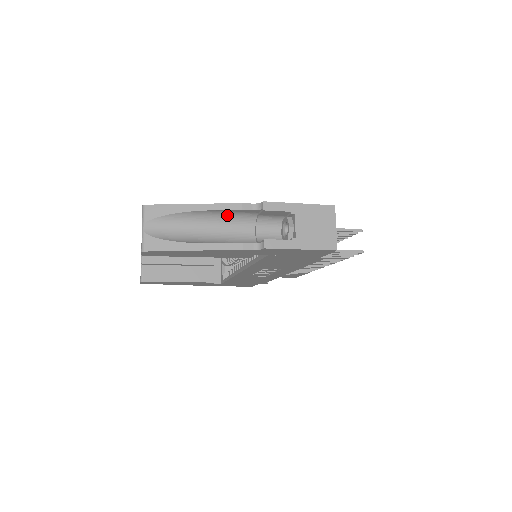
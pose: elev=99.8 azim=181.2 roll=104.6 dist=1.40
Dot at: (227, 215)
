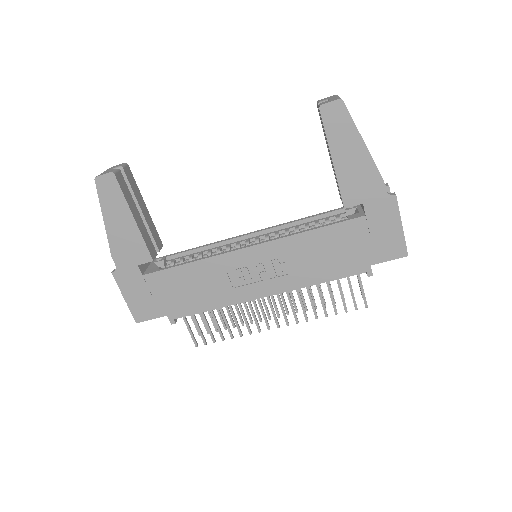
Dot at: occluded
